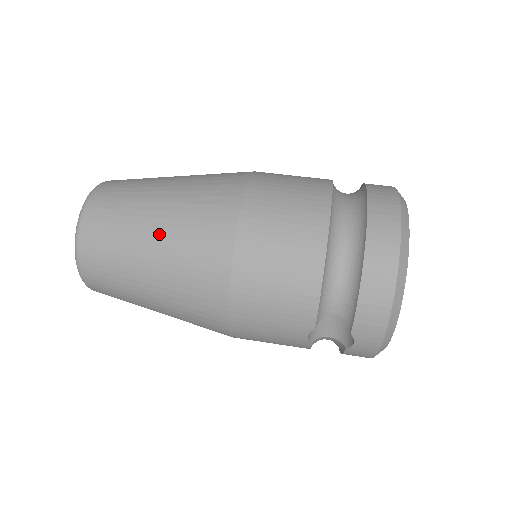
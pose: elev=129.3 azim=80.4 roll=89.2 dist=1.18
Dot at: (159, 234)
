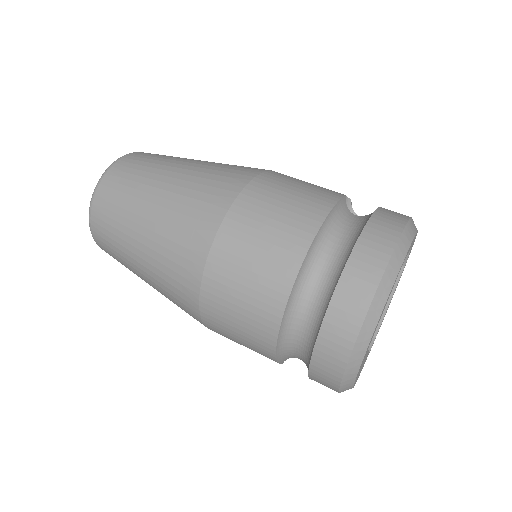
Dot at: (145, 266)
